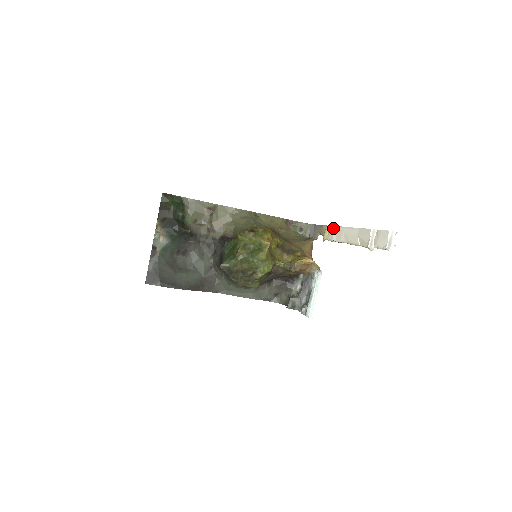
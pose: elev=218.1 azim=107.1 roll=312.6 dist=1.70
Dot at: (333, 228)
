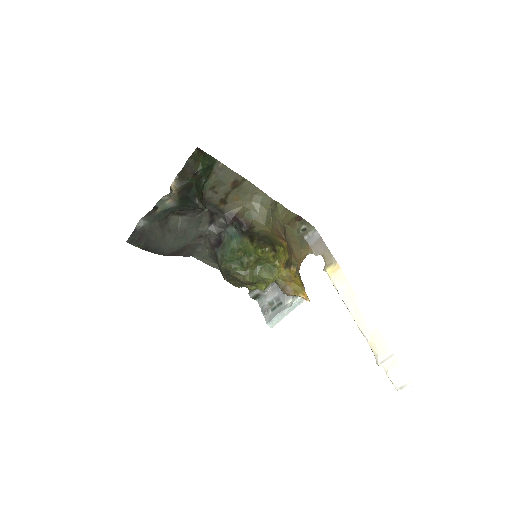
Dot at: (345, 280)
